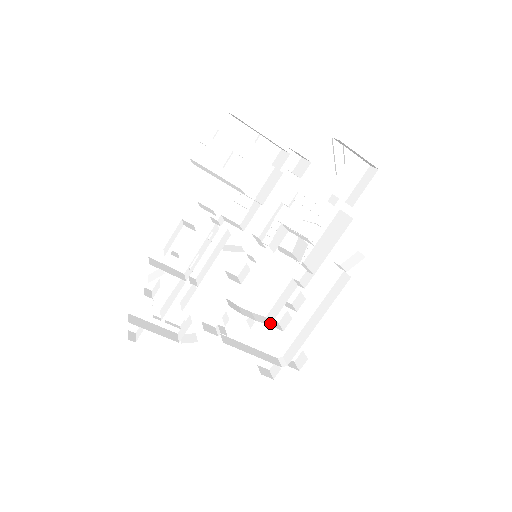
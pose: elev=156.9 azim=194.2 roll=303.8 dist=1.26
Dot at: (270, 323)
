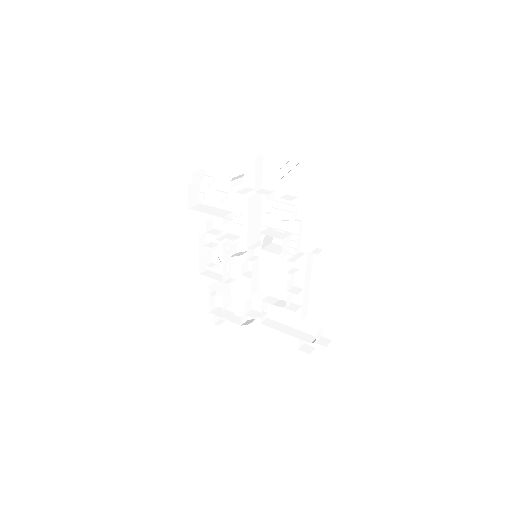
Dot at: (284, 306)
